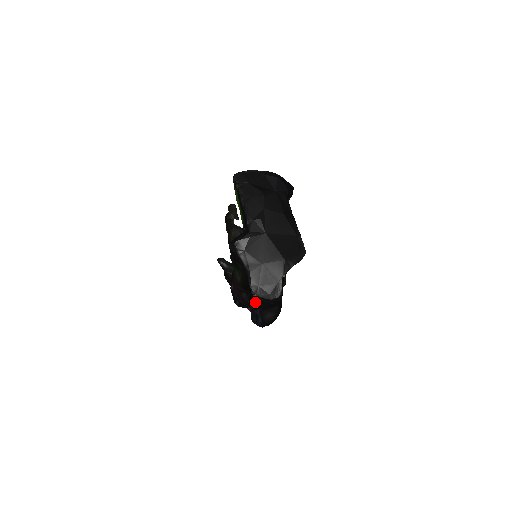
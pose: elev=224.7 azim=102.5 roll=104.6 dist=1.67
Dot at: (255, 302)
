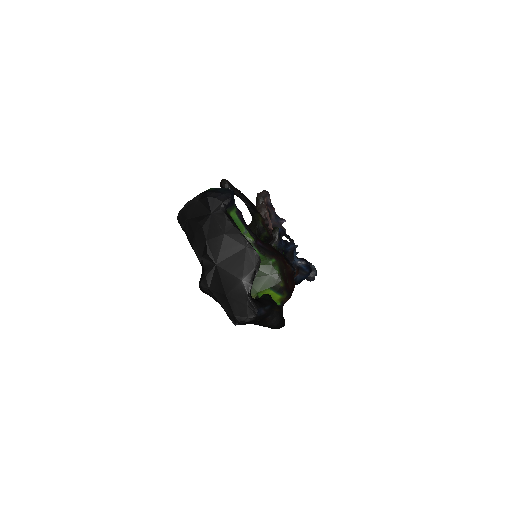
Dot at: occluded
